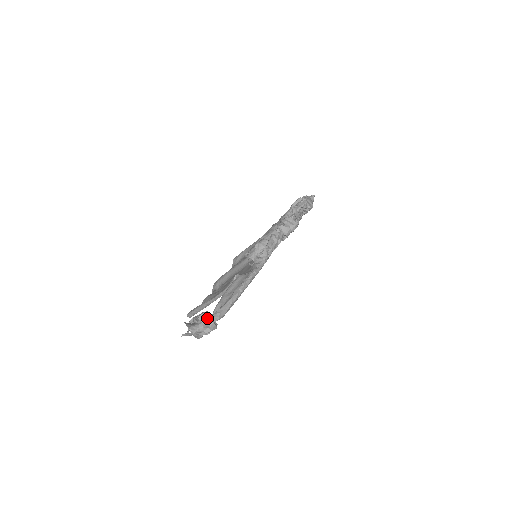
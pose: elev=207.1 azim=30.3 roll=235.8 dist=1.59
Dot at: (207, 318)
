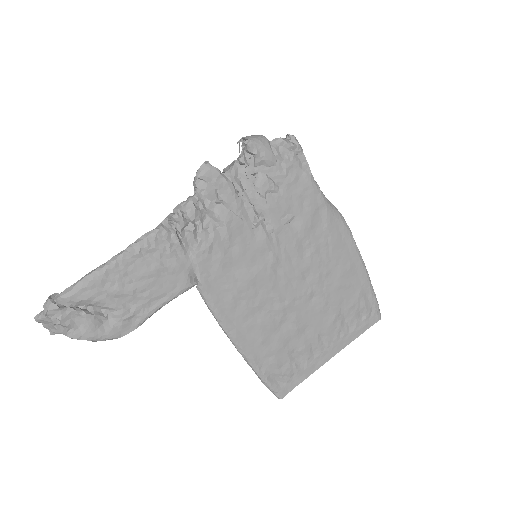
Dot at: (49, 297)
